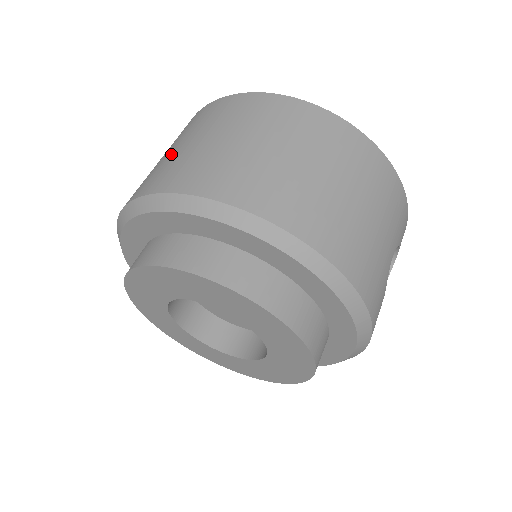
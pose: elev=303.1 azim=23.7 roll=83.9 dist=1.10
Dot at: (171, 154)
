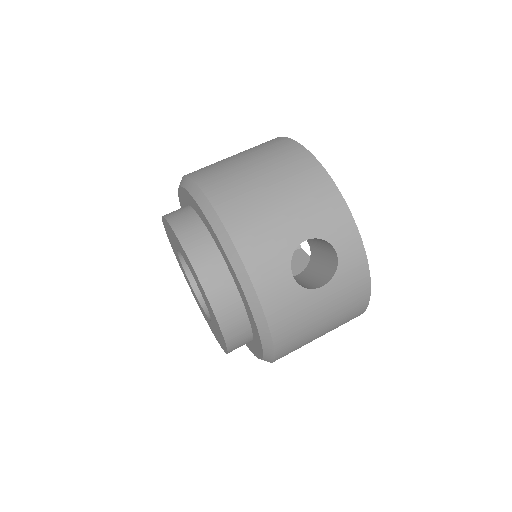
Dot at: occluded
